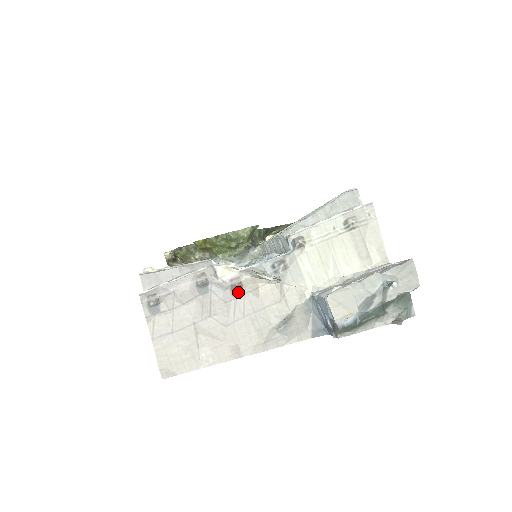
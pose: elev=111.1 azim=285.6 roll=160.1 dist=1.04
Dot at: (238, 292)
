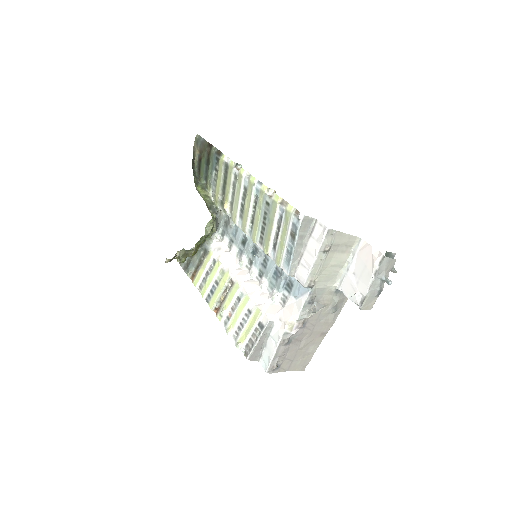
Dot at: (304, 325)
